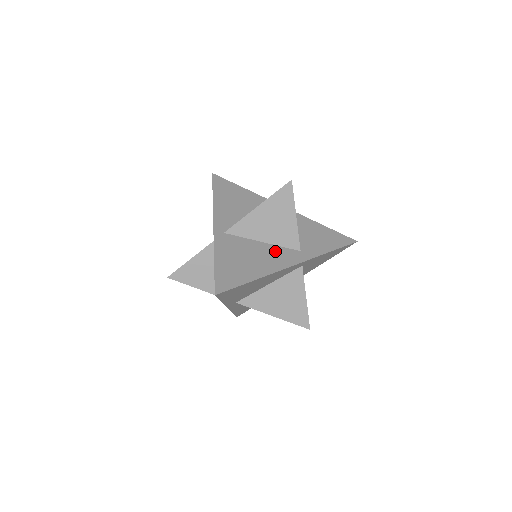
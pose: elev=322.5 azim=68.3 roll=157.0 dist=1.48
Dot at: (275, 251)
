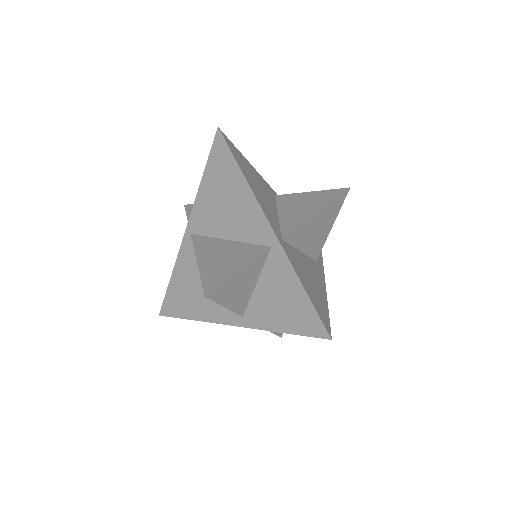
Dot at: (311, 264)
